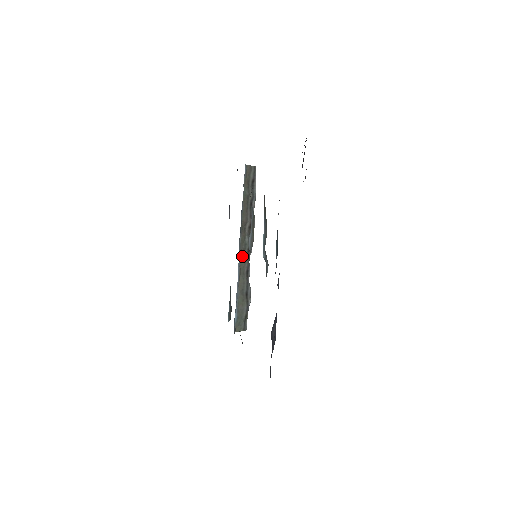
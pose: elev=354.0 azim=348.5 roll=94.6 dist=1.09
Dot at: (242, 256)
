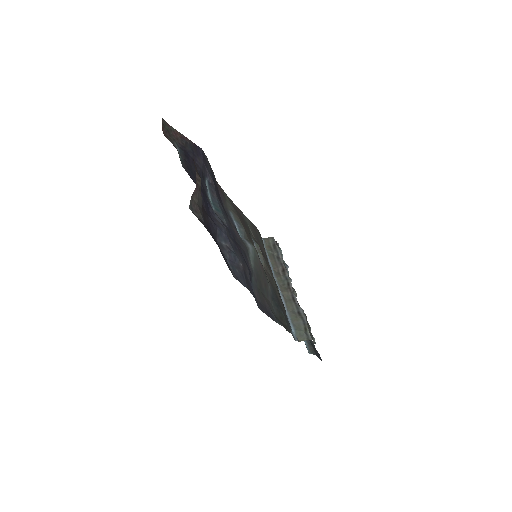
Dot at: (283, 289)
